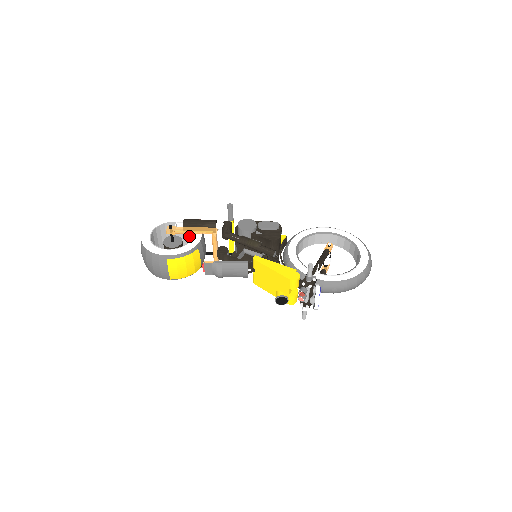
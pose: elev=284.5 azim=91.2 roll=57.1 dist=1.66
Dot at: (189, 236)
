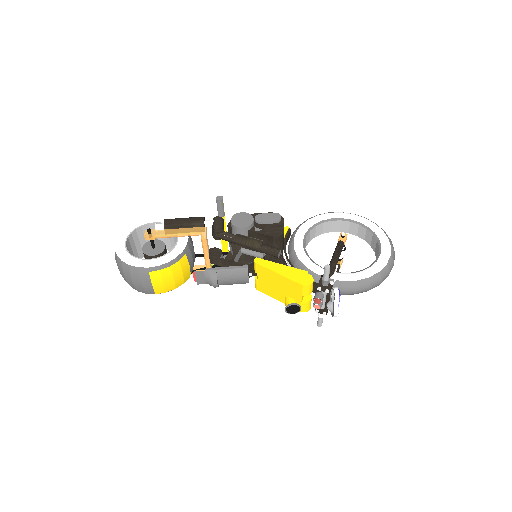
Dot at: (173, 238)
